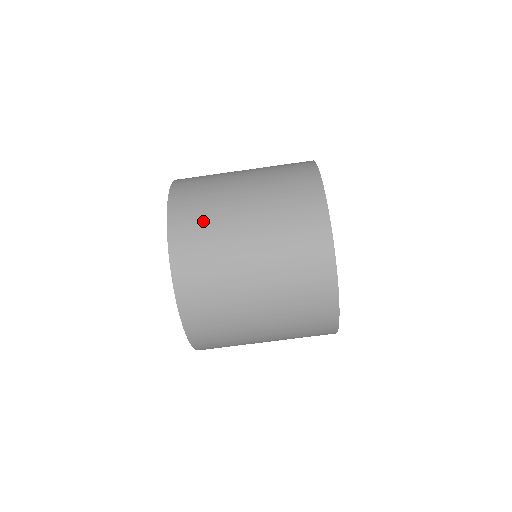
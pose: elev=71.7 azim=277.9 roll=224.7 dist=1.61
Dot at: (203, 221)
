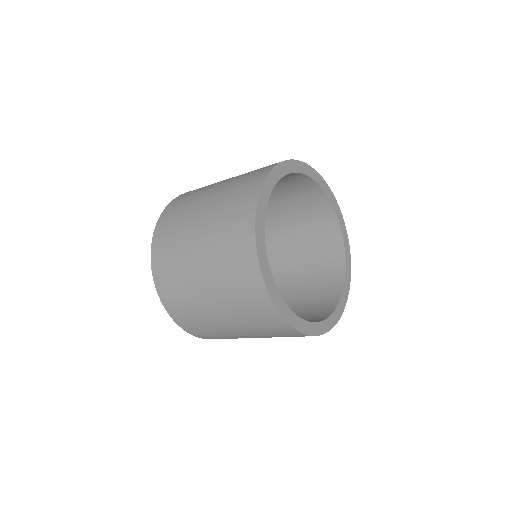
Dot at: (173, 230)
